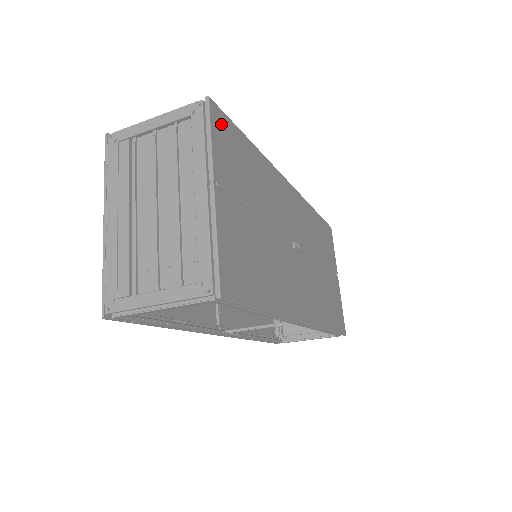
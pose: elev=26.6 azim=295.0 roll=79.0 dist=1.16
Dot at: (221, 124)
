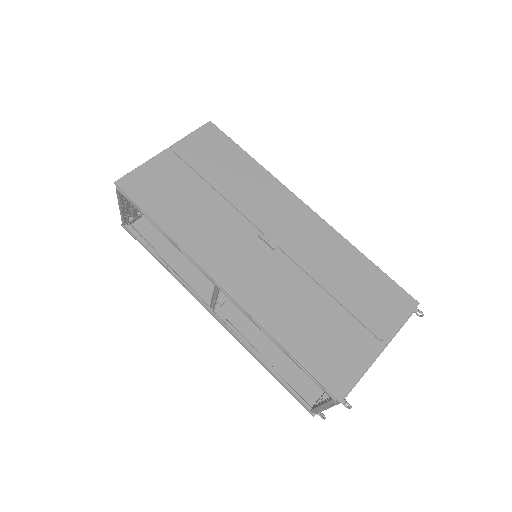
Dot at: (212, 134)
